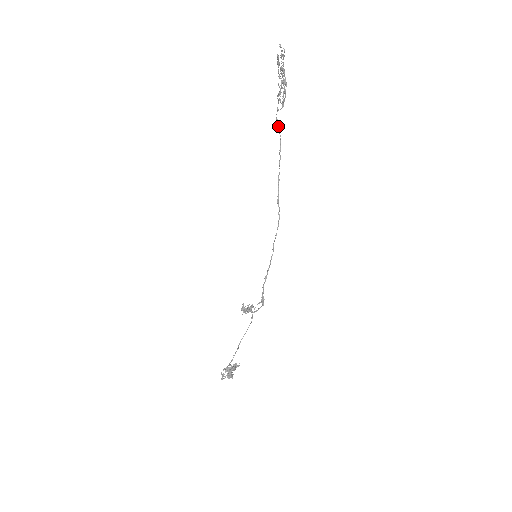
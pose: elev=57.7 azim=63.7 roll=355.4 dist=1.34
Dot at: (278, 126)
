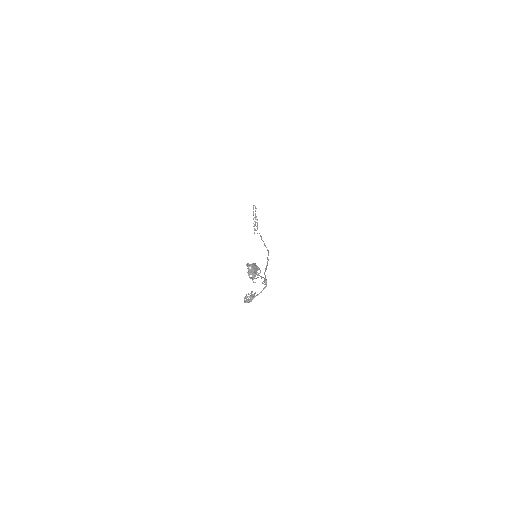
Dot at: occluded
